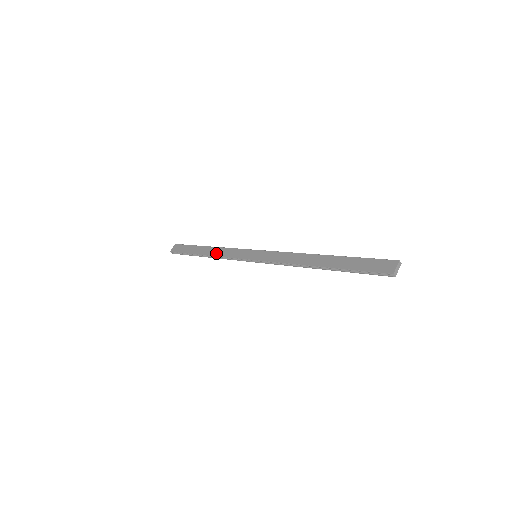
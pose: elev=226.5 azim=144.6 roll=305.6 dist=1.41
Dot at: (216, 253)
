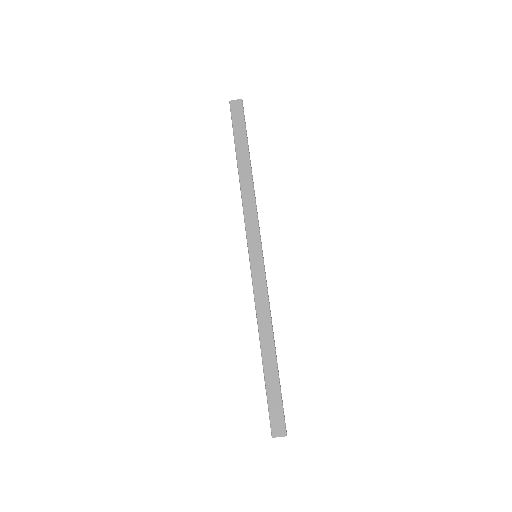
Dot at: (245, 191)
